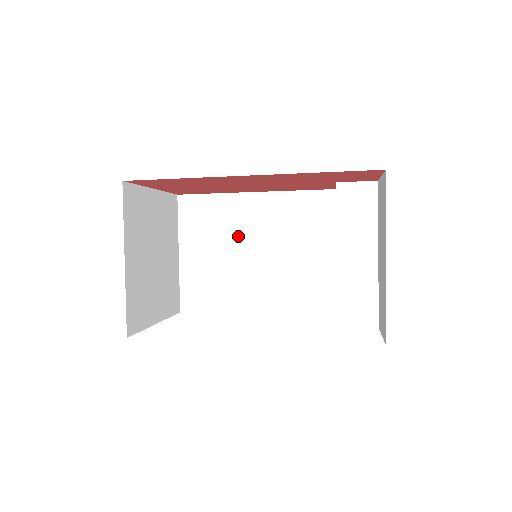
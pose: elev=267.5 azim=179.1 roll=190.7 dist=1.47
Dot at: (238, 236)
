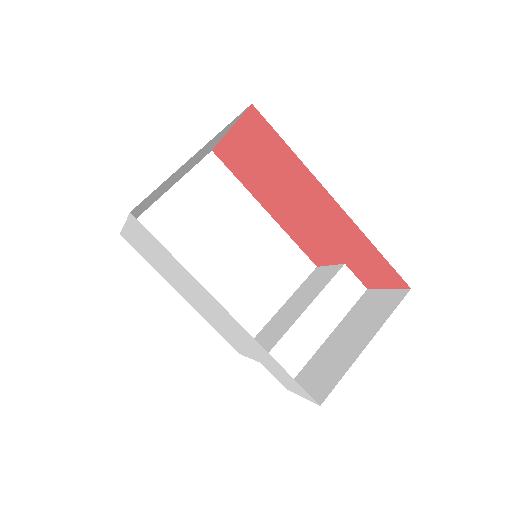
Dot at: (226, 227)
